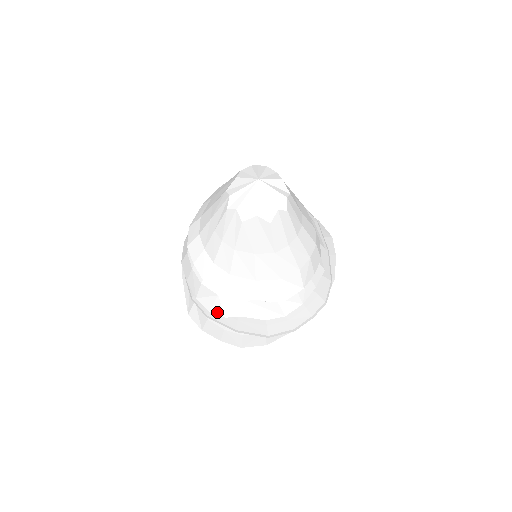
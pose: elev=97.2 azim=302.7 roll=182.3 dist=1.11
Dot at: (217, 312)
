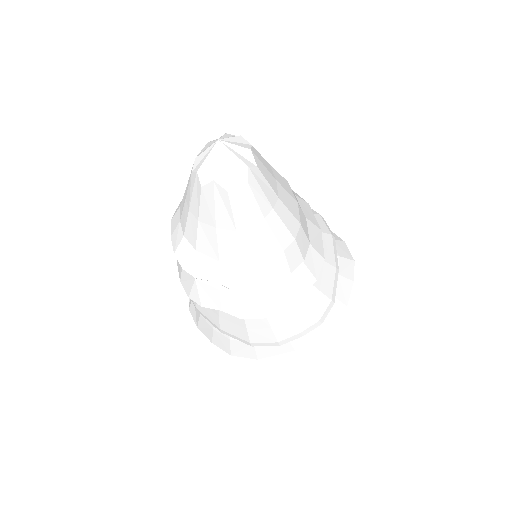
Dot at: (195, 299)
